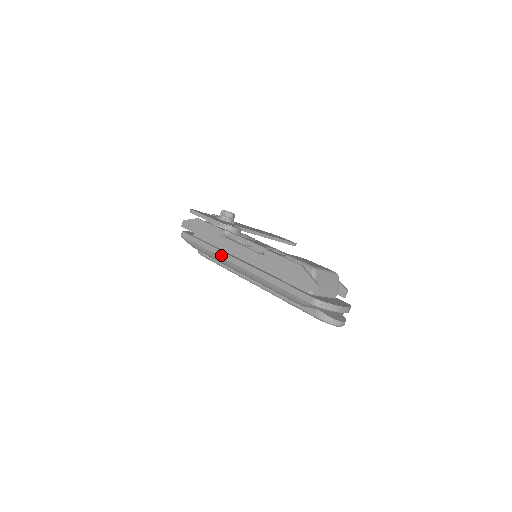
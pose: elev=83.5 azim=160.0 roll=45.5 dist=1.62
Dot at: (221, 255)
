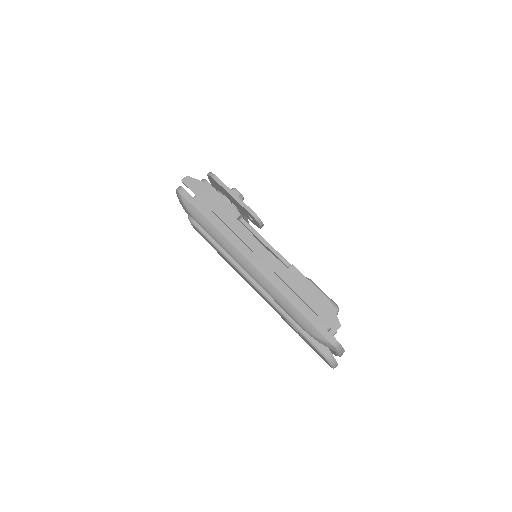
Dot at: (232, 242)
